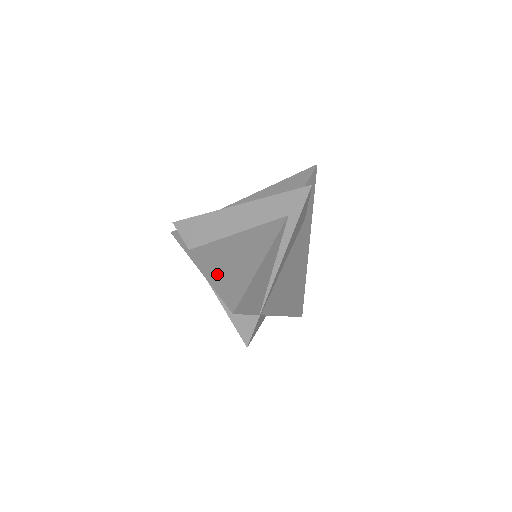
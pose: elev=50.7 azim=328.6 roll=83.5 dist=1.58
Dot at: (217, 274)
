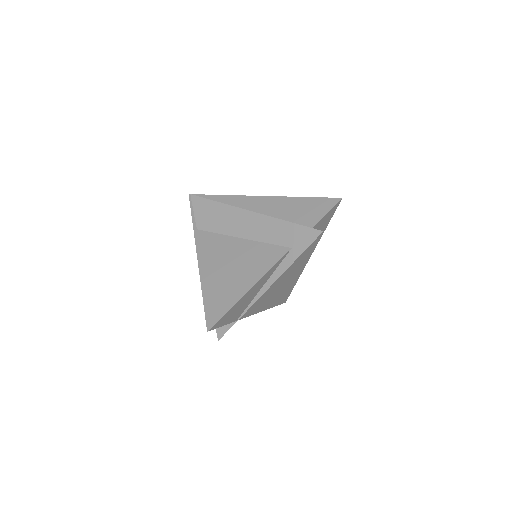
Dot at: (210, 277)
